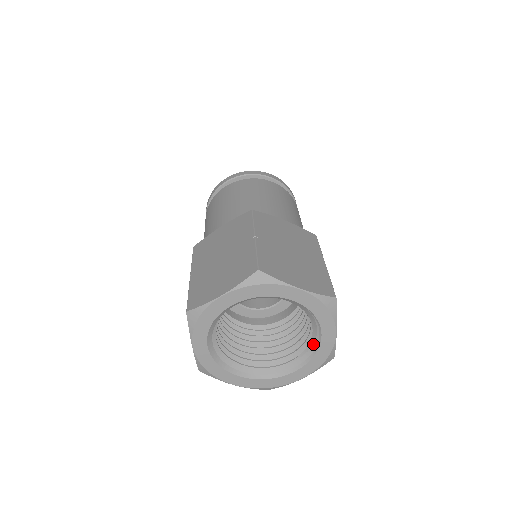
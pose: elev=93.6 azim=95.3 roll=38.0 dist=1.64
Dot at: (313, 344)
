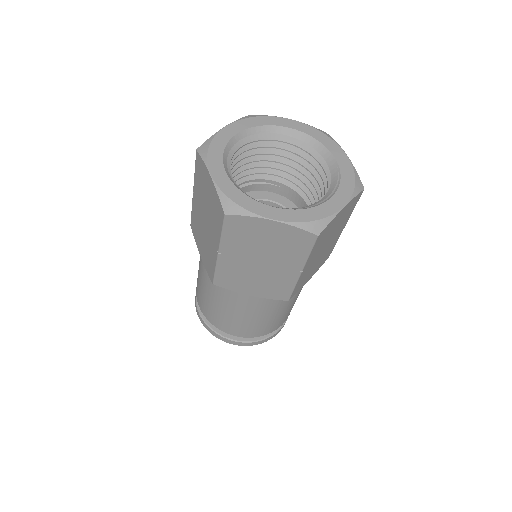
Dot at: (314, 205)
